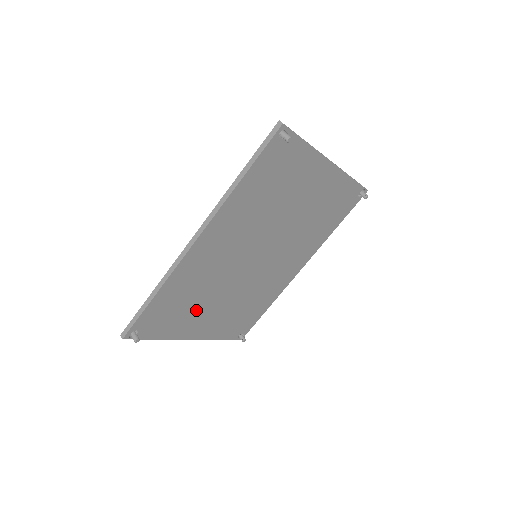
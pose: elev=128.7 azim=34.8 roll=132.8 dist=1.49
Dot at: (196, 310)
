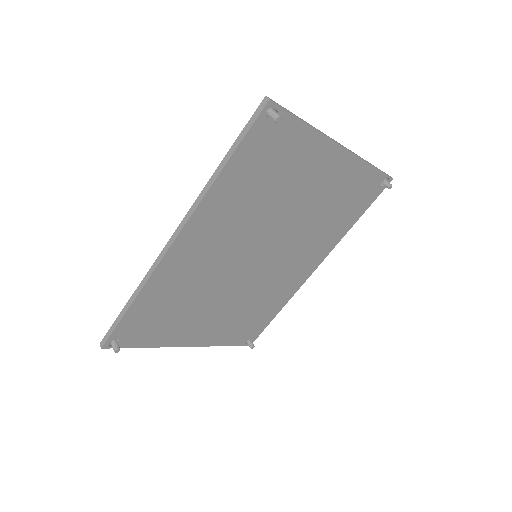
Dot at: (188, 316)
